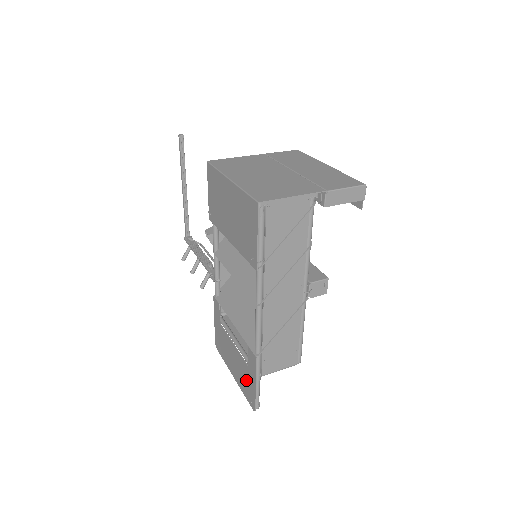
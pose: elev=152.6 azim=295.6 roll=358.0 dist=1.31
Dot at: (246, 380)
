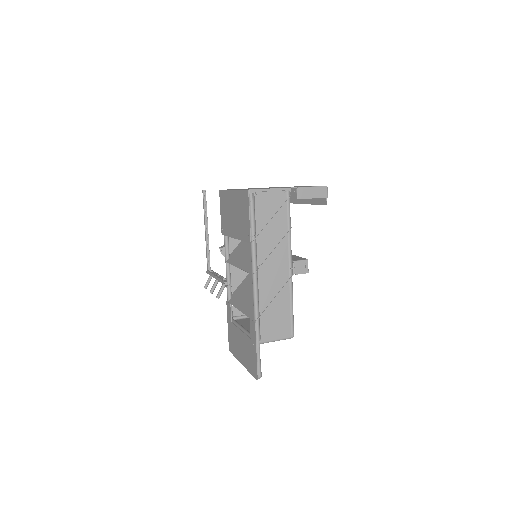
Dot at: (250, 354)
